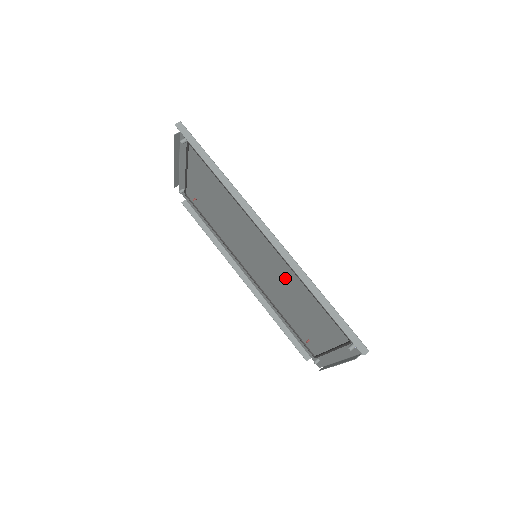
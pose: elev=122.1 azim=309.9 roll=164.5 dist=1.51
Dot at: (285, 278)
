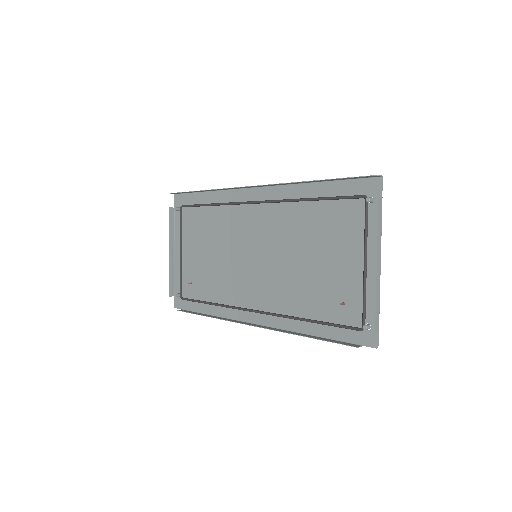
Dot at: (287, 232)
